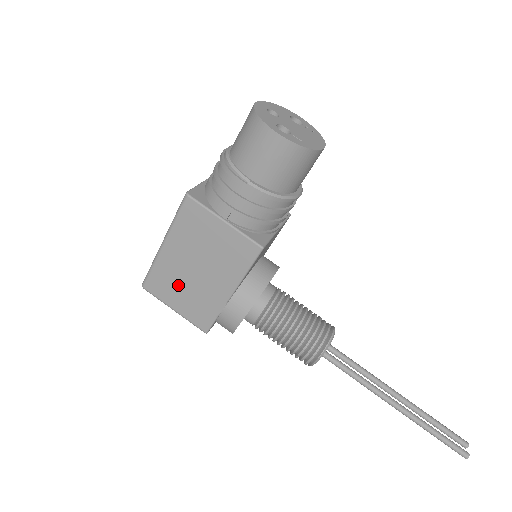
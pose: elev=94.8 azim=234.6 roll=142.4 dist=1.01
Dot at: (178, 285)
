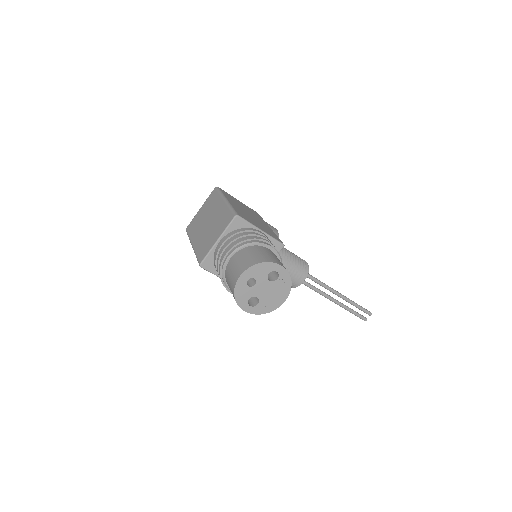
Dot at: occluded
